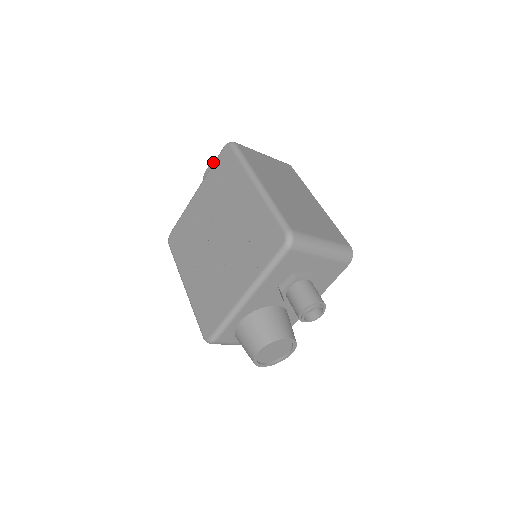
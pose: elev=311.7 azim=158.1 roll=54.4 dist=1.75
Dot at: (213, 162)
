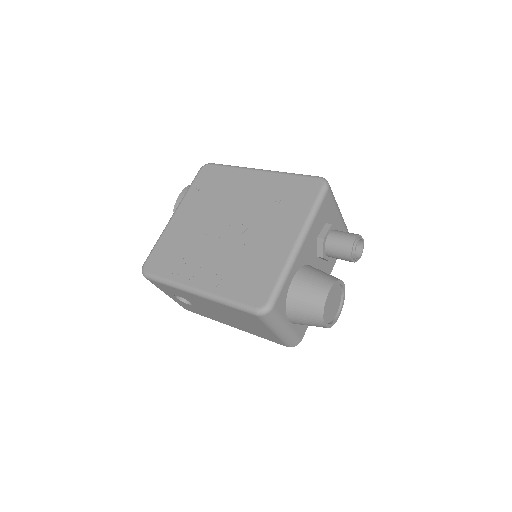
Dot at: (185, 189)
